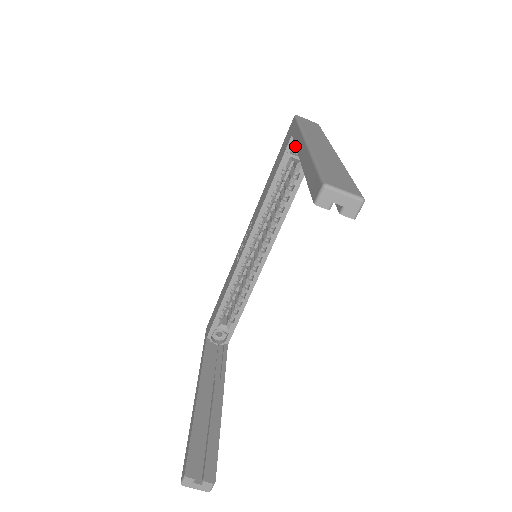
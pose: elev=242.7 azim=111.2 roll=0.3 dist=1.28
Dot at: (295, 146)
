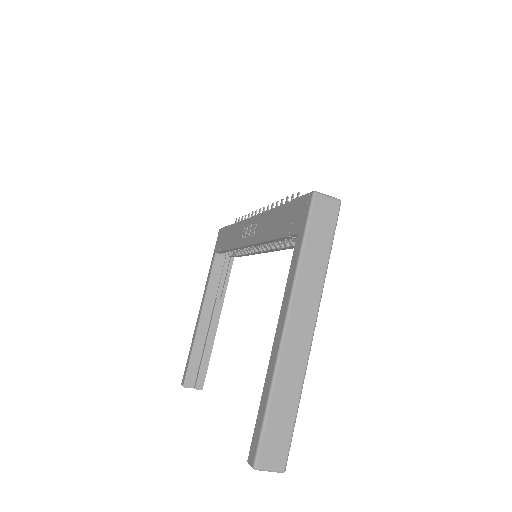
Dot at: (285, 287)
